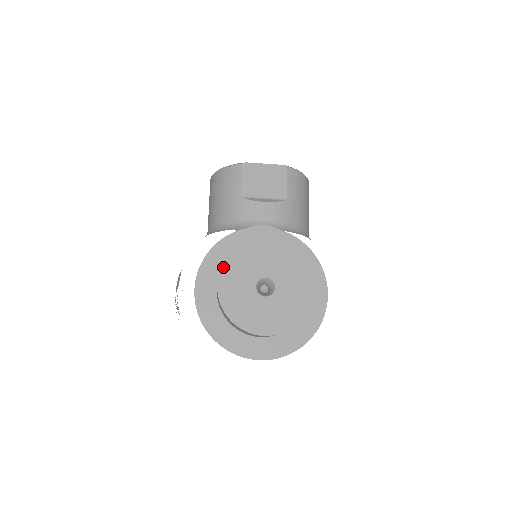
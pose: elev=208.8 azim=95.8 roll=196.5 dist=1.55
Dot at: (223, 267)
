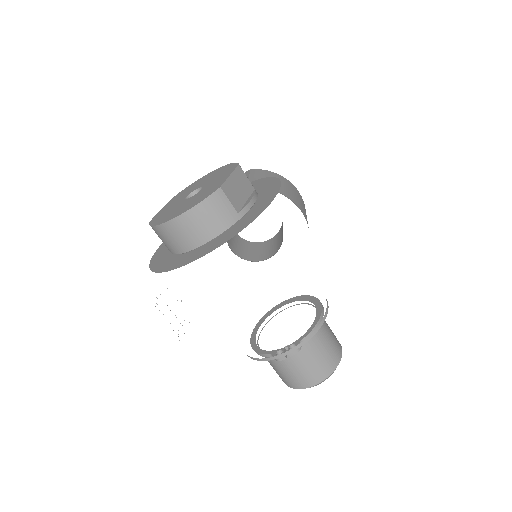
Dot at: occluded
